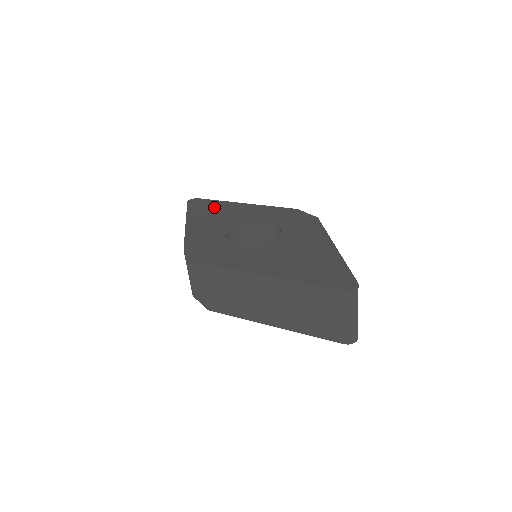
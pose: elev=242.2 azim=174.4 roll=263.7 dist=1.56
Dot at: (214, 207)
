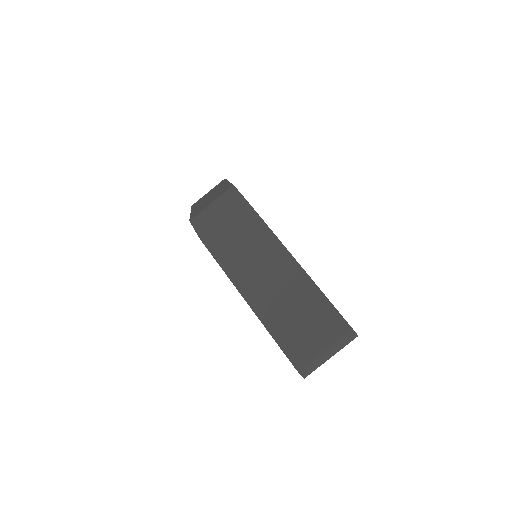
Dot at: occluded
